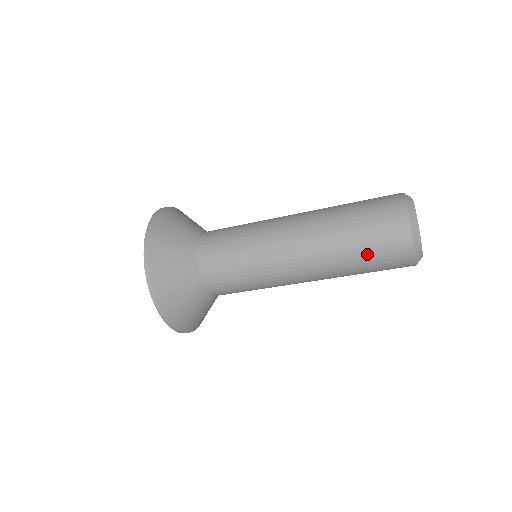
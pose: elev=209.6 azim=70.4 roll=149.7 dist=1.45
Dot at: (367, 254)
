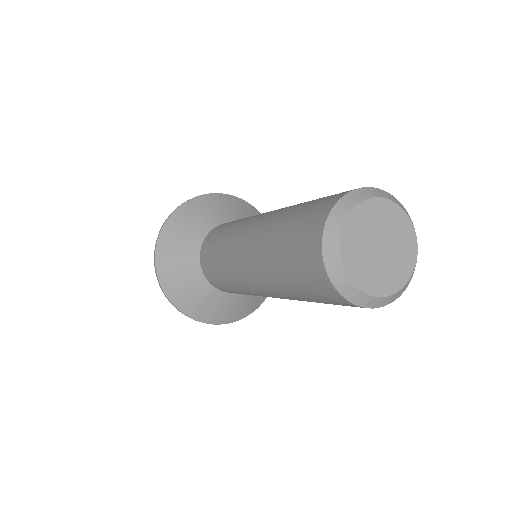
Dot at: (285, 247)
